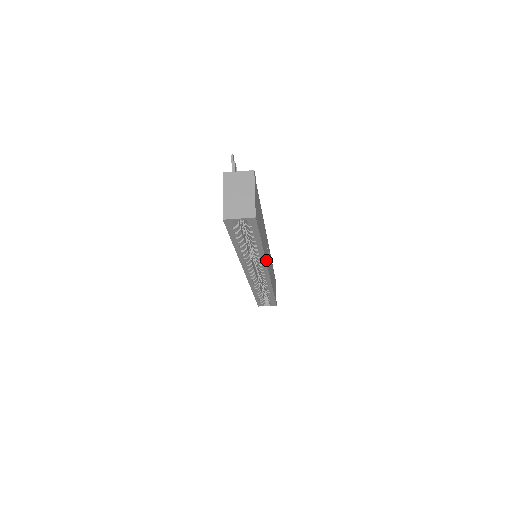
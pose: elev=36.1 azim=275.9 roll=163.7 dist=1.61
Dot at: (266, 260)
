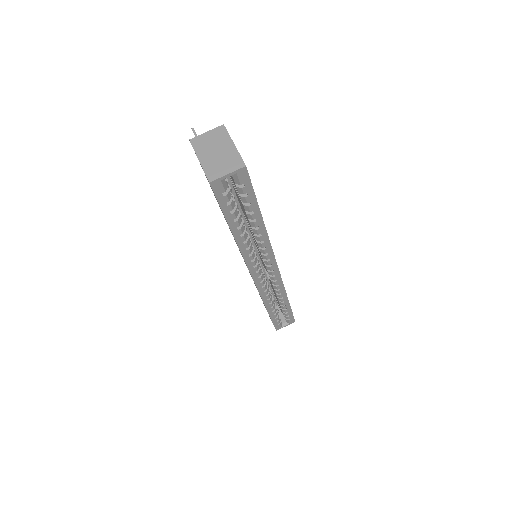
Dot at: (270, 246)
